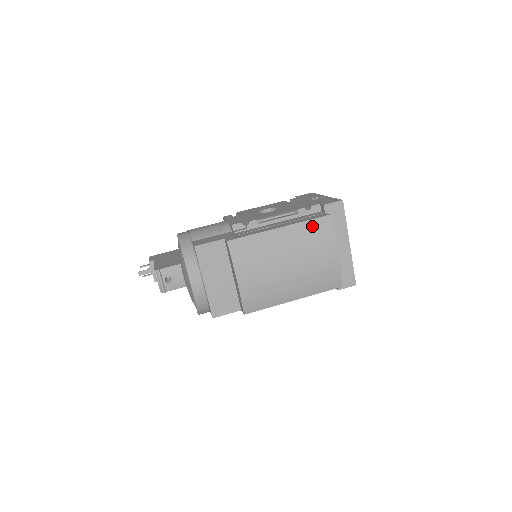
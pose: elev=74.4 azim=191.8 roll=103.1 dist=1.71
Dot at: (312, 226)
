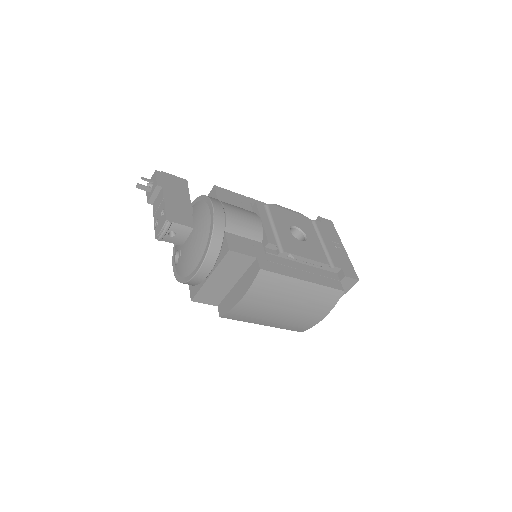
Dot at: (326, 292)
